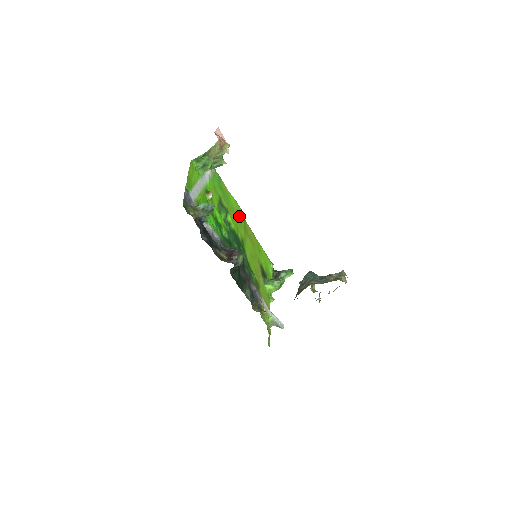
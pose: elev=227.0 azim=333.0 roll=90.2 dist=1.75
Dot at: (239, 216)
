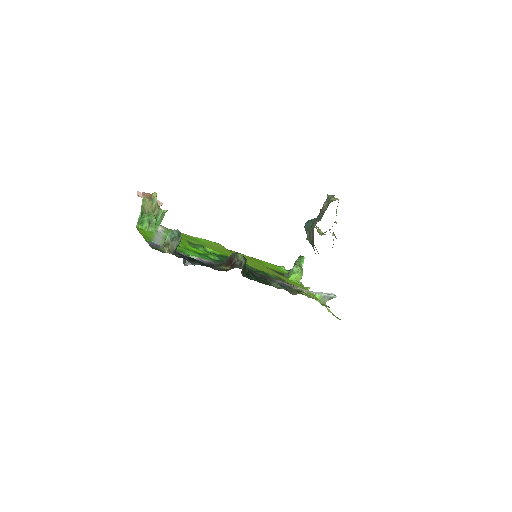
Dot at: occluded
